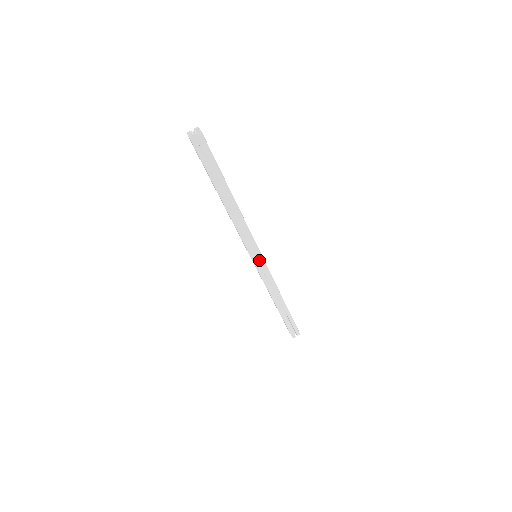
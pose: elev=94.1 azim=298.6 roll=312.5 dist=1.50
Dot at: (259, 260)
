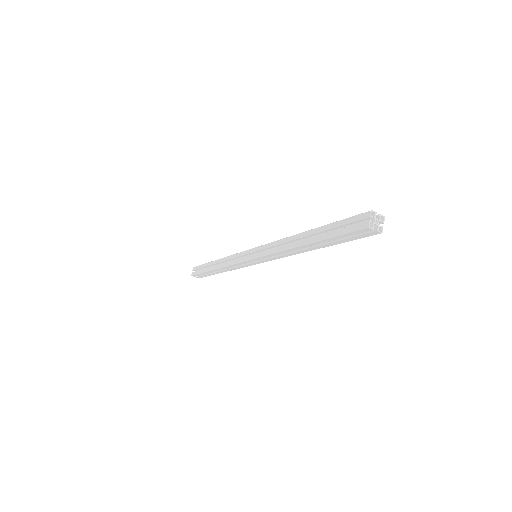
Dot at: occluded
